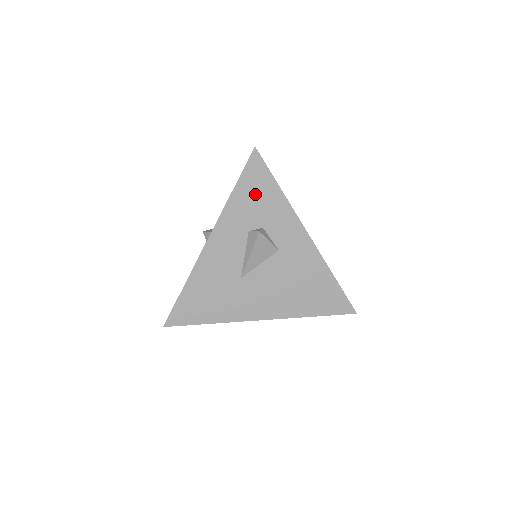
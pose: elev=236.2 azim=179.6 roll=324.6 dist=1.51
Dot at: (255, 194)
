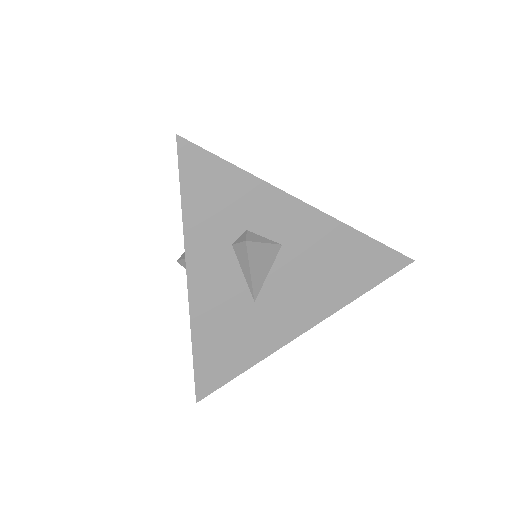
Dot at: (213, 195)
